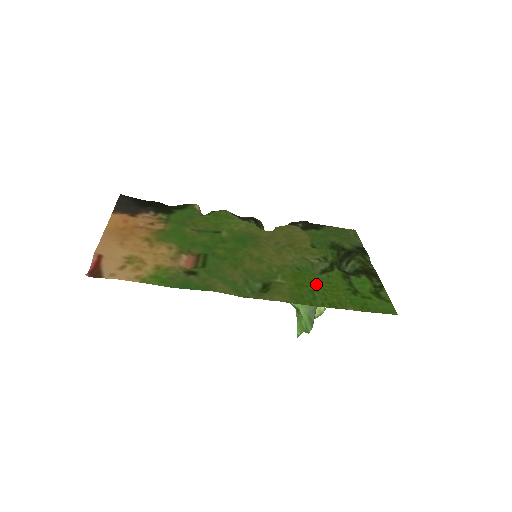
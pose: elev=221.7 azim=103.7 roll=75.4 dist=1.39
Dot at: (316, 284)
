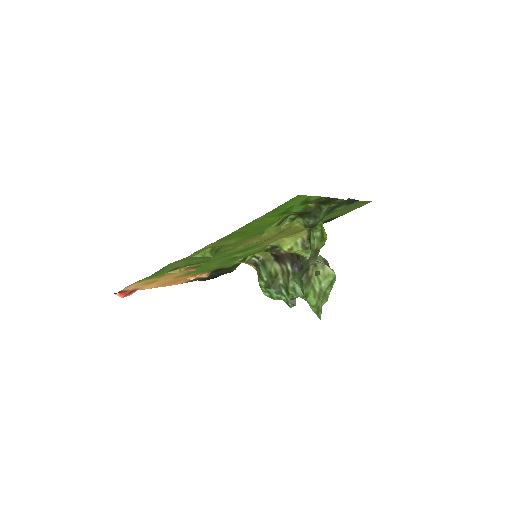
Dot at: (258, 229)
